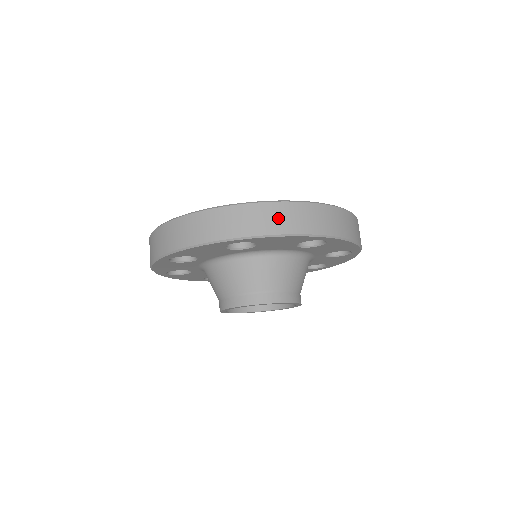
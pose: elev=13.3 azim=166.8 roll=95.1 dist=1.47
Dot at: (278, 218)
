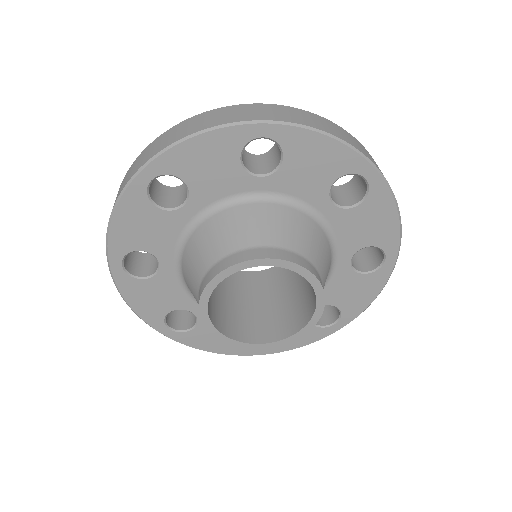
Dot at: occluded
